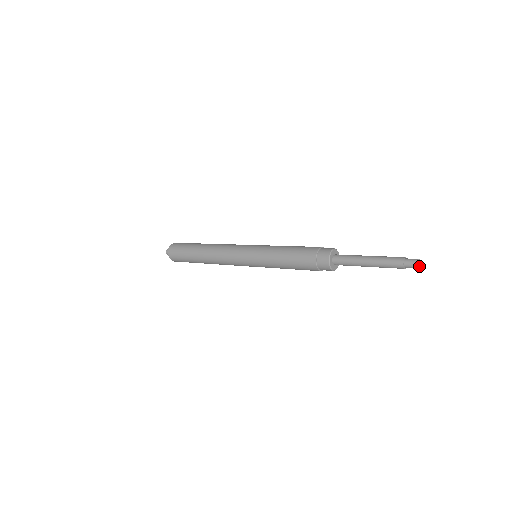
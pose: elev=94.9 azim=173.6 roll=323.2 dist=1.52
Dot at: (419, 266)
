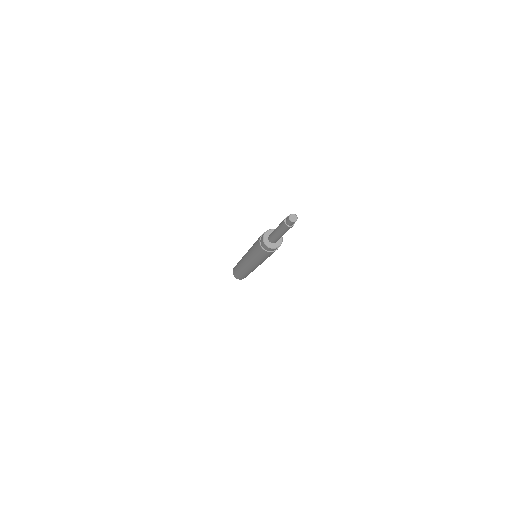
Dot at: (292, 219)
